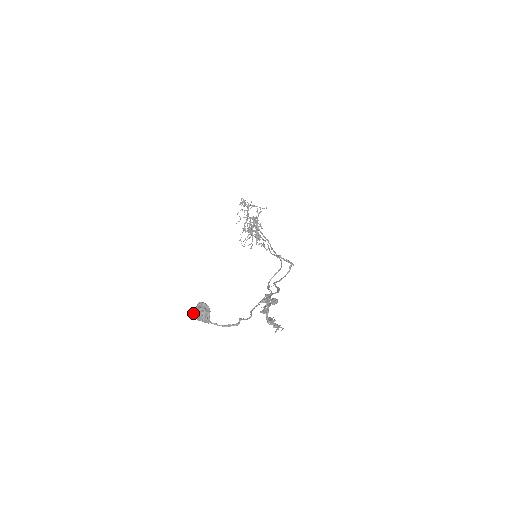
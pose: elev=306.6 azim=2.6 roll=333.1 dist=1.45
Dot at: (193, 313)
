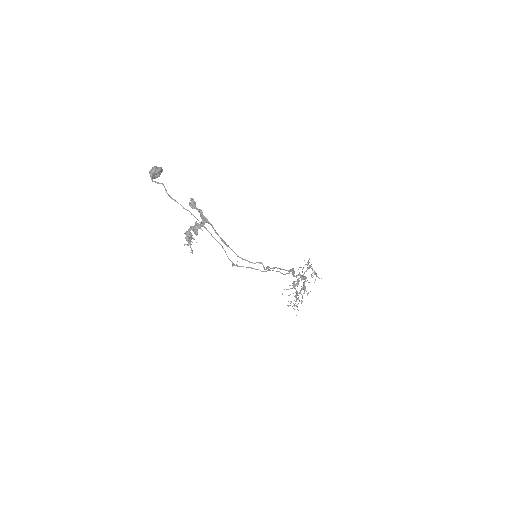
Dot at: occluded
